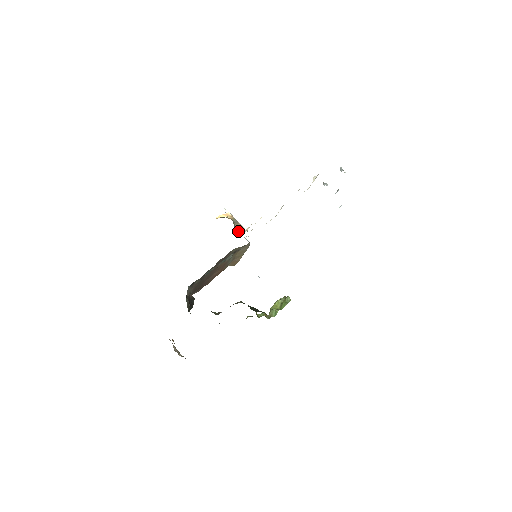
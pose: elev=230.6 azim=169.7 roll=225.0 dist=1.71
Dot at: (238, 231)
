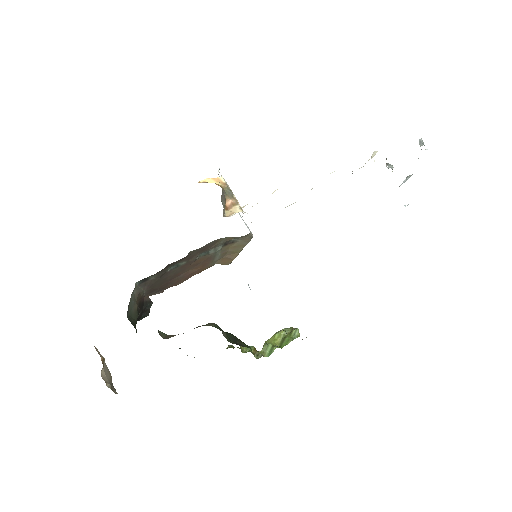
Dot at: (229, 209)
